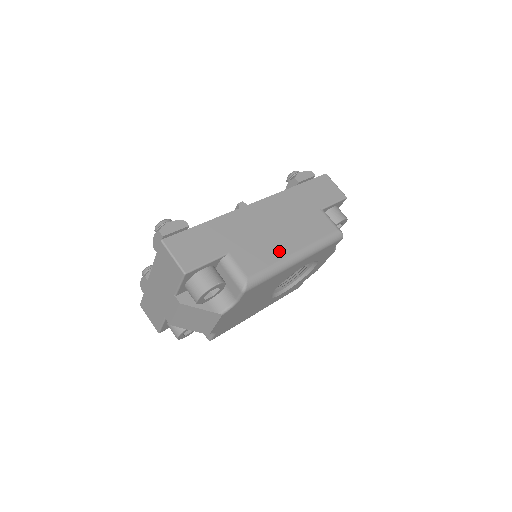
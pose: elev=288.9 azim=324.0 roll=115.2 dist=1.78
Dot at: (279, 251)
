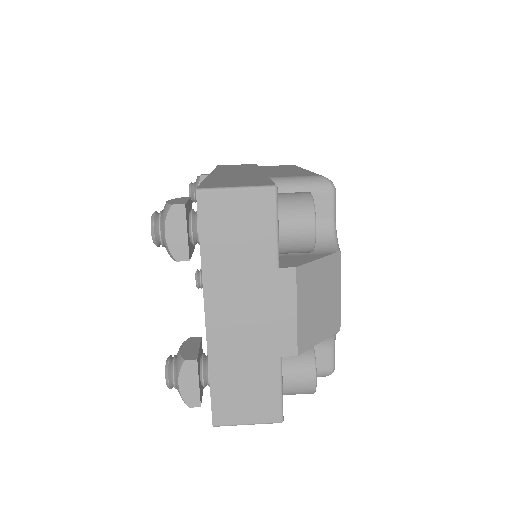
Dot at: (294, 171)
